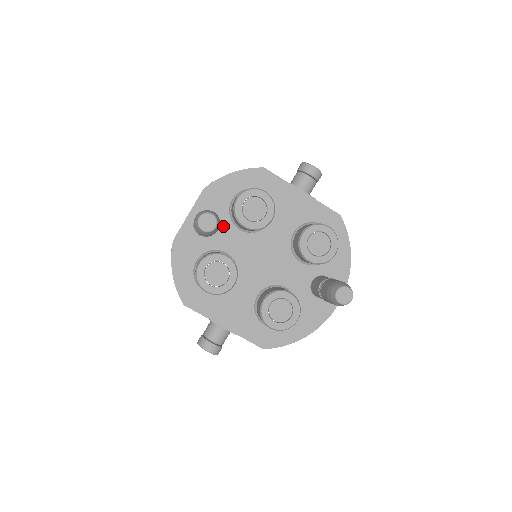
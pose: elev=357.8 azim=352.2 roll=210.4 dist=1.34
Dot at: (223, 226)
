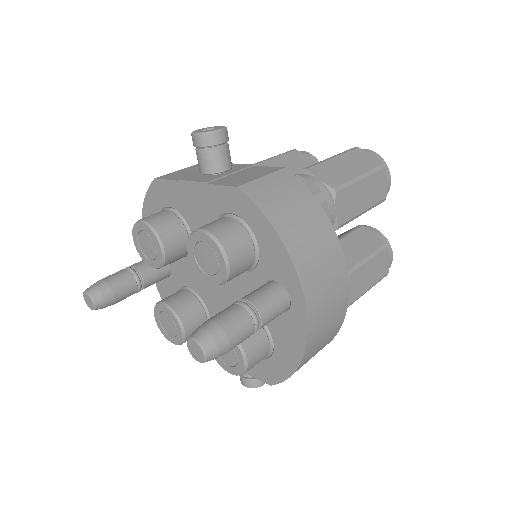
Dot at: occluded
